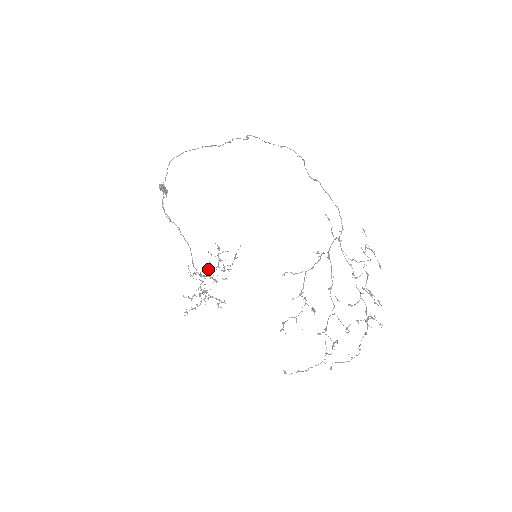
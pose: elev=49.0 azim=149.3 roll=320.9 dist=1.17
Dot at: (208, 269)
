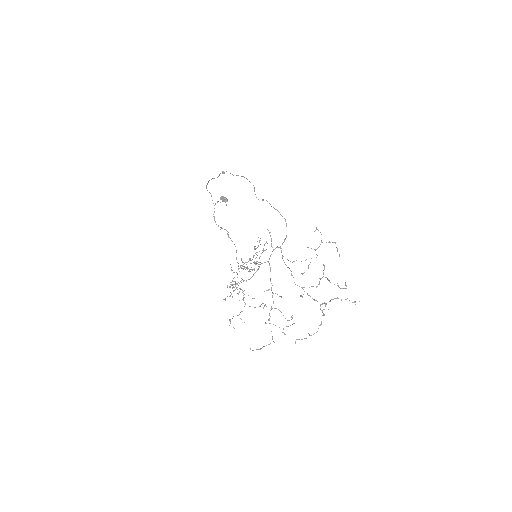
Dot at: (244, 263)
